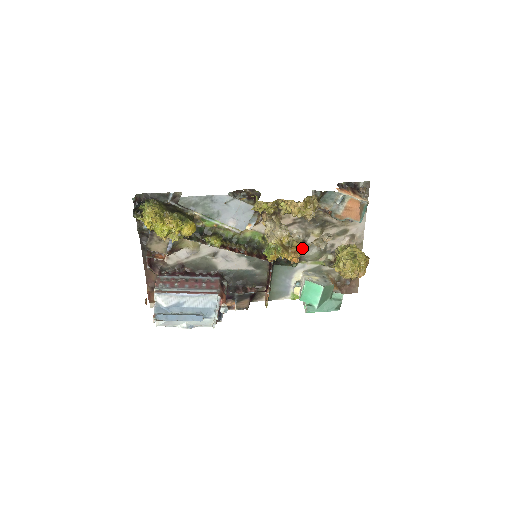
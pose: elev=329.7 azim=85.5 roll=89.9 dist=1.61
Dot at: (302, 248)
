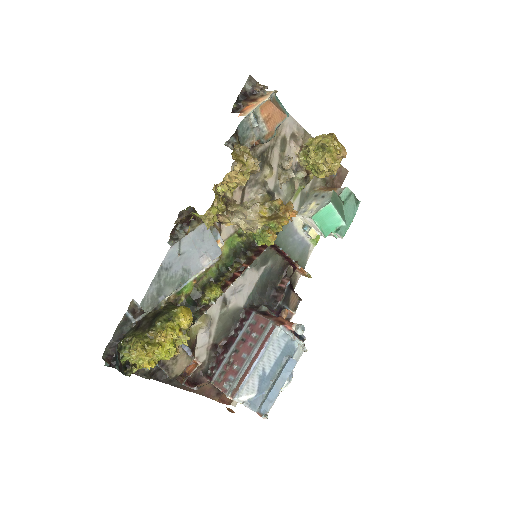
Dot at: (274, 199)
